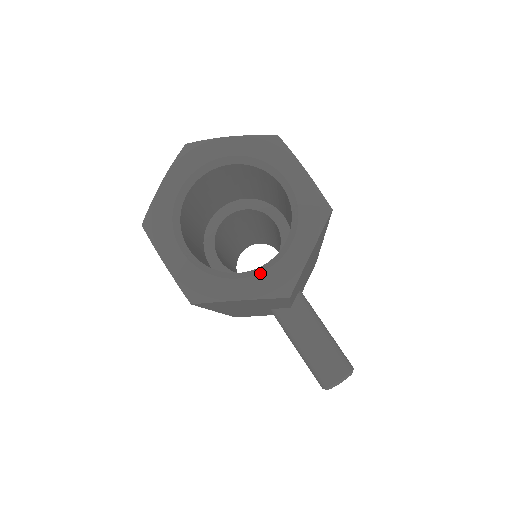
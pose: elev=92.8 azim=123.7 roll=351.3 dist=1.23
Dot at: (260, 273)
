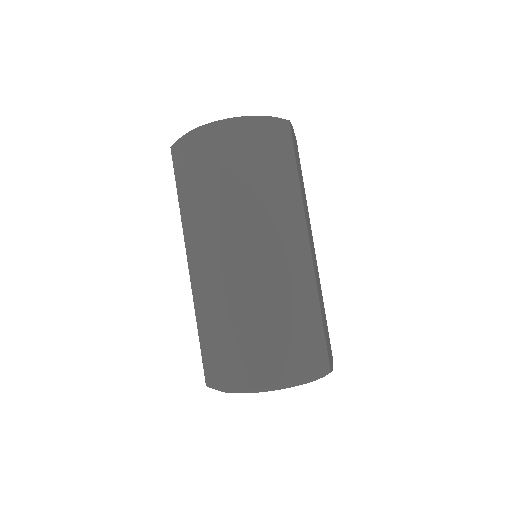
Dot at: occluded
